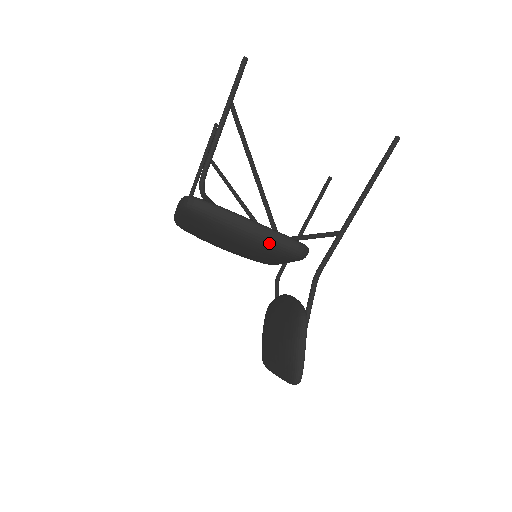
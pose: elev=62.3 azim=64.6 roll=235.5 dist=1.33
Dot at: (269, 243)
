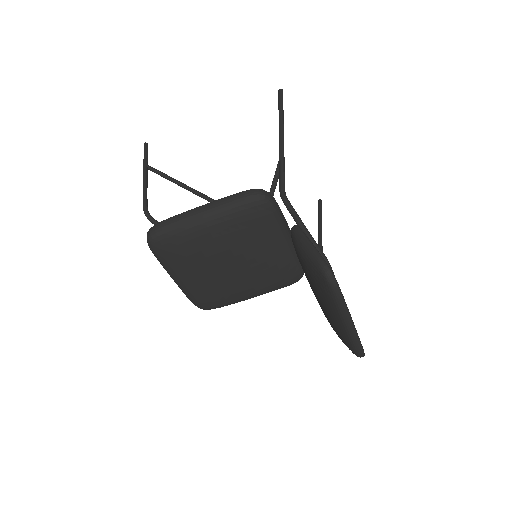
Dot at: (225, 209)
